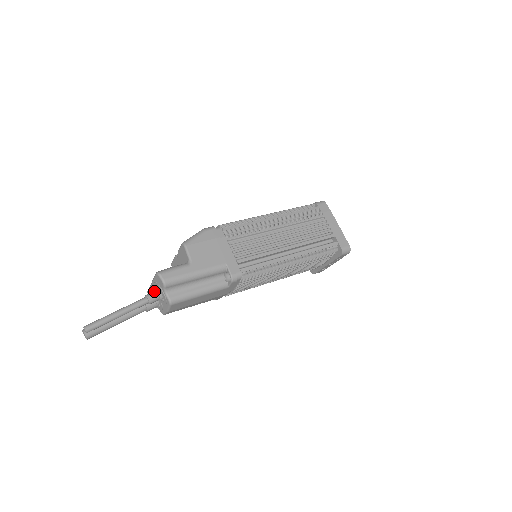
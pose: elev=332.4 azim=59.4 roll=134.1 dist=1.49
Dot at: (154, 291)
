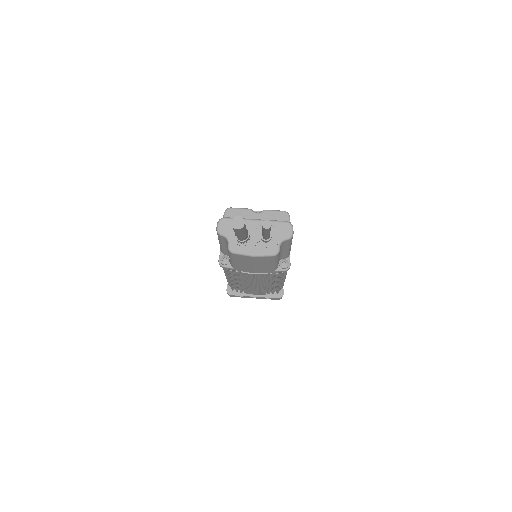
Dot at: occluded
